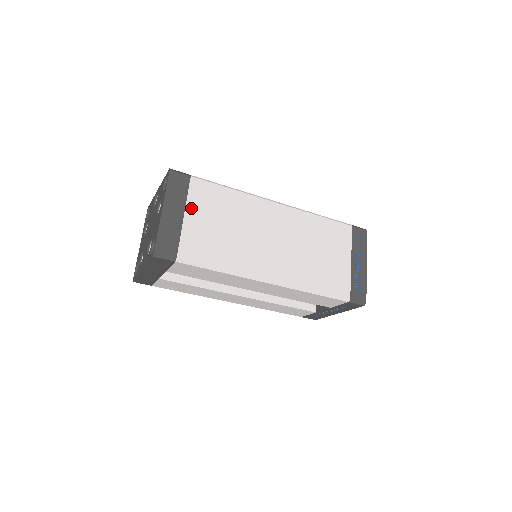
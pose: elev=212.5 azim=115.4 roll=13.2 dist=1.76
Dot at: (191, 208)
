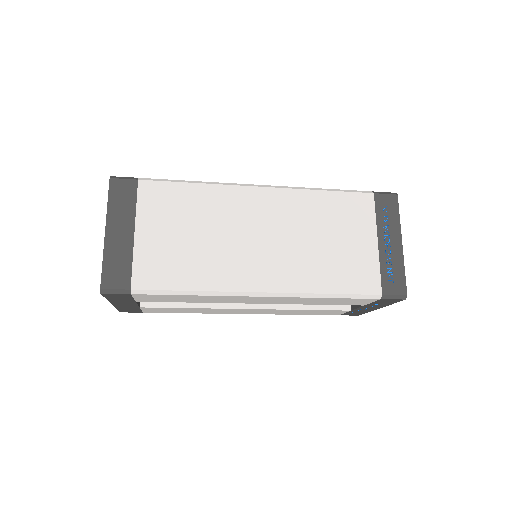
Dot at: (143, 221)
